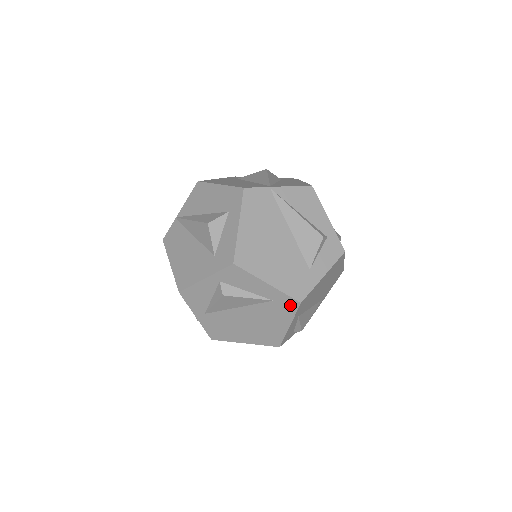
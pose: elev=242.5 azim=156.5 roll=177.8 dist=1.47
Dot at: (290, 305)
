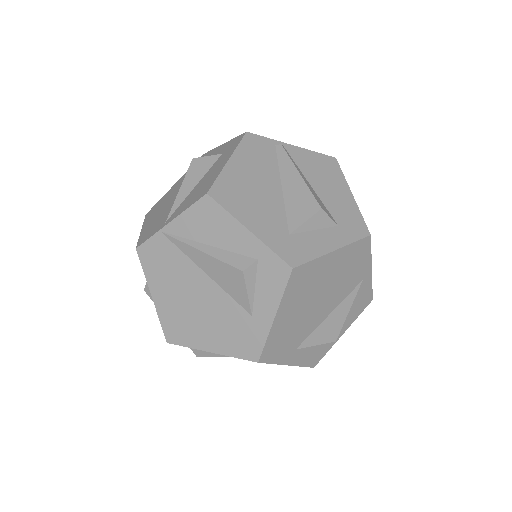
Dot at: occluded
